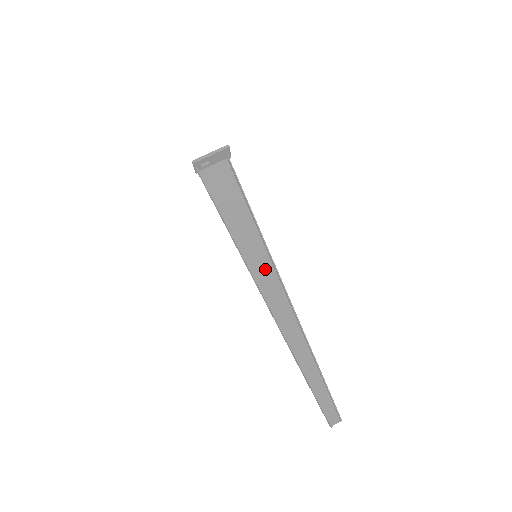
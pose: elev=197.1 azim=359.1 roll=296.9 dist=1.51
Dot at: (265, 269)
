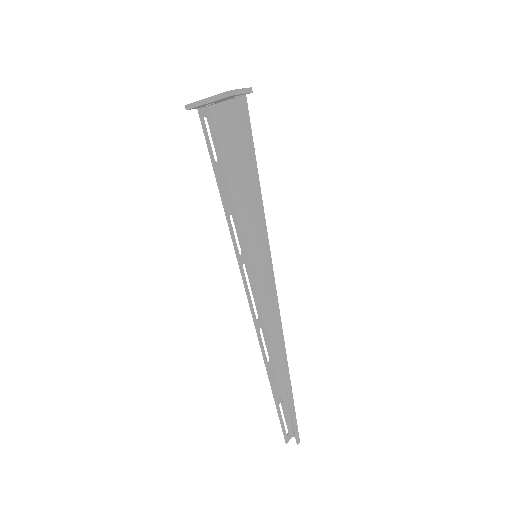
Dot at: (265, 273)
